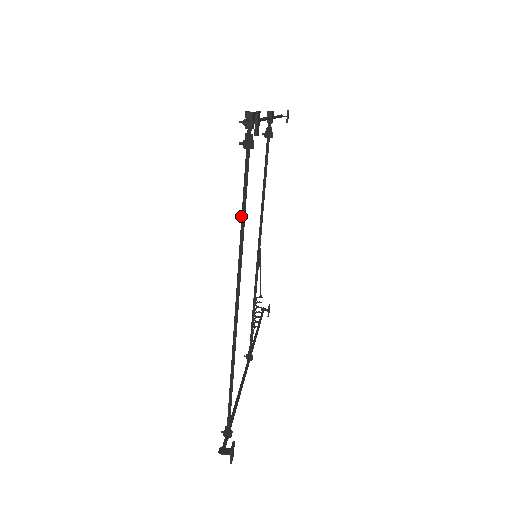
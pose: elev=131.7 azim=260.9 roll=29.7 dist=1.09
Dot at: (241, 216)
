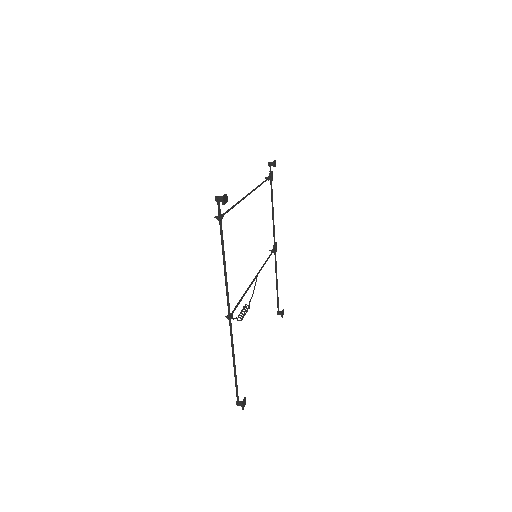
Dot at: (260, 184)
